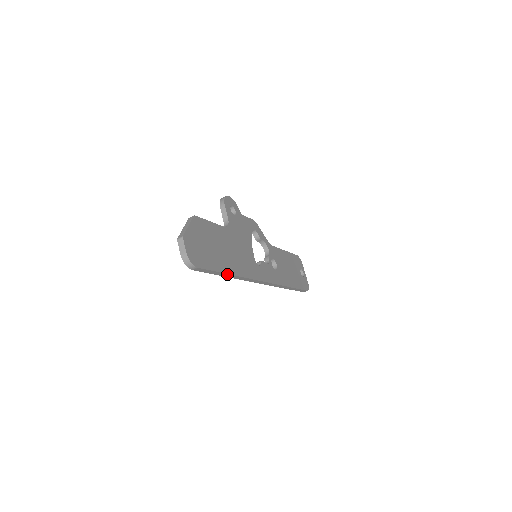
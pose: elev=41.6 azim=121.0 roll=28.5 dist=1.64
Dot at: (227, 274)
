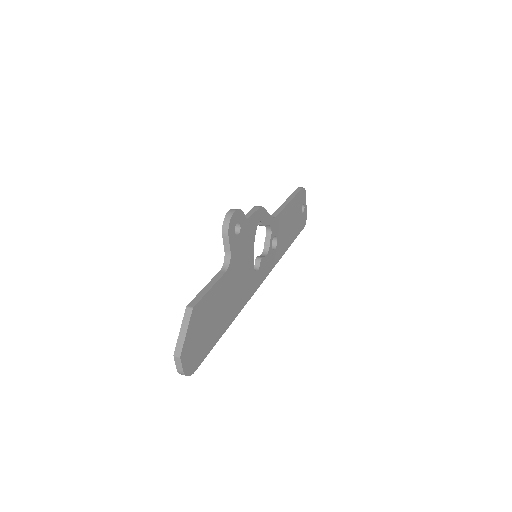
Dot at: (223, 332)
